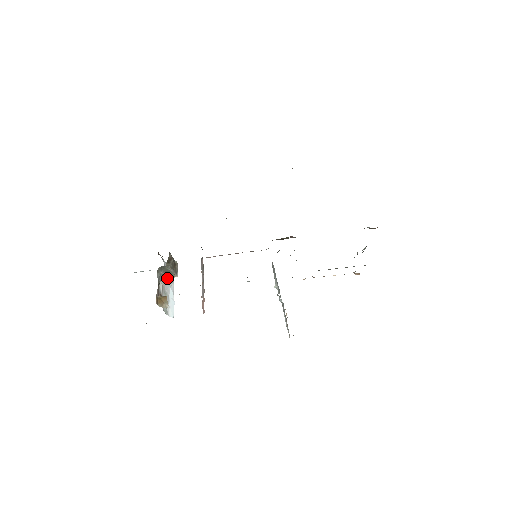
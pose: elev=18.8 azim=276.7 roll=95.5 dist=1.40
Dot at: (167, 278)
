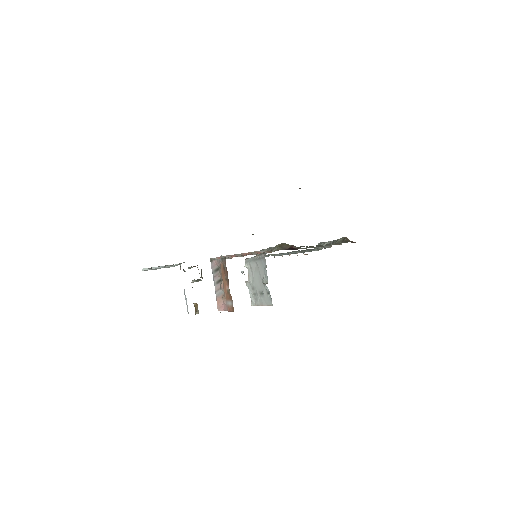
Dot at: occluded
